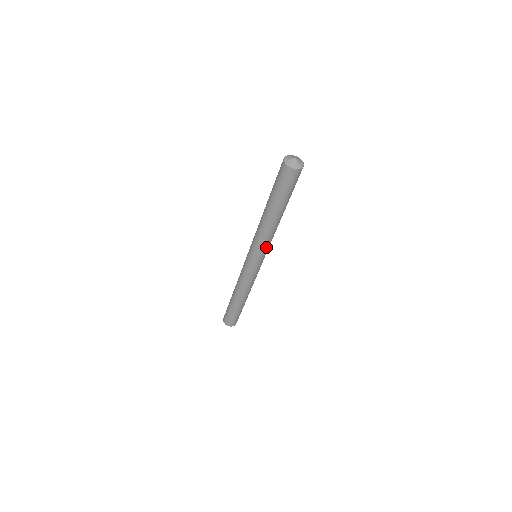
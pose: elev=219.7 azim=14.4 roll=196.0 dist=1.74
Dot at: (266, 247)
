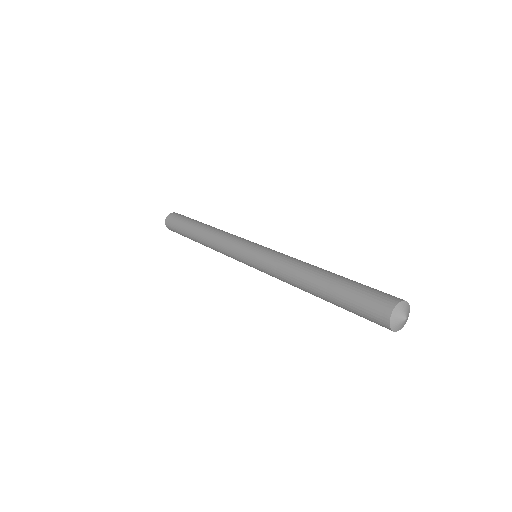
Dot at: occluded
